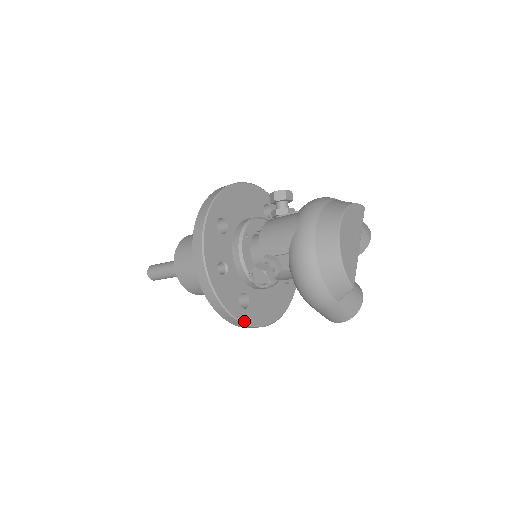
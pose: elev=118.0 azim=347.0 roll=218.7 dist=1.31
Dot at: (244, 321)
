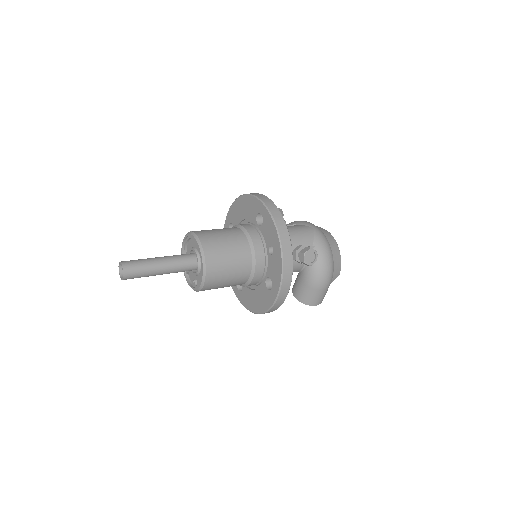
Dot at: (285, 297)
